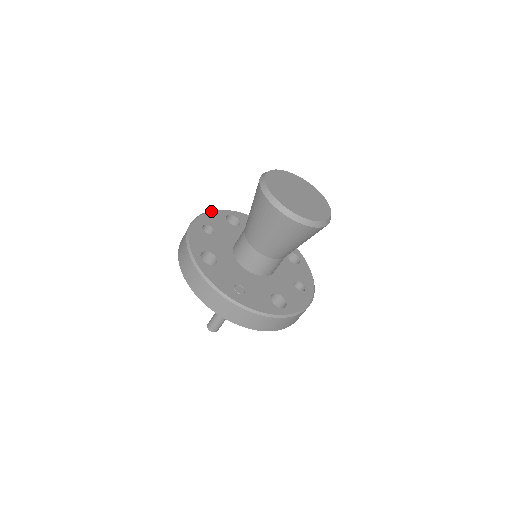
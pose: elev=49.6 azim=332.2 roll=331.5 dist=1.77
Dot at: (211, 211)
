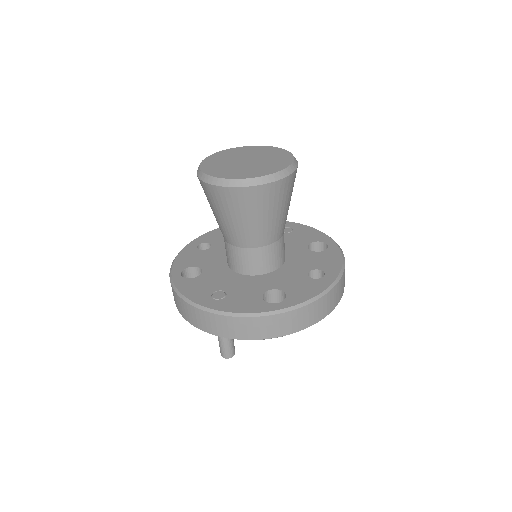
Dot at: (216, 229)
